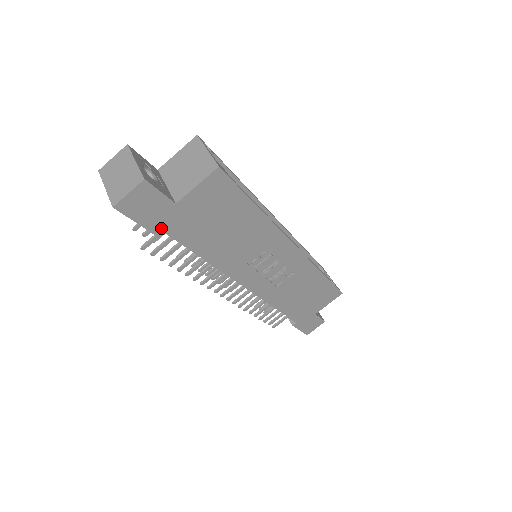
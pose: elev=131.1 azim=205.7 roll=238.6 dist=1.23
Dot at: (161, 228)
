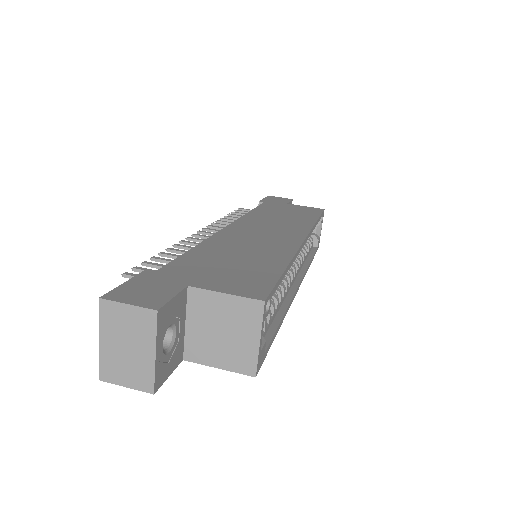
Dot at: occluded
